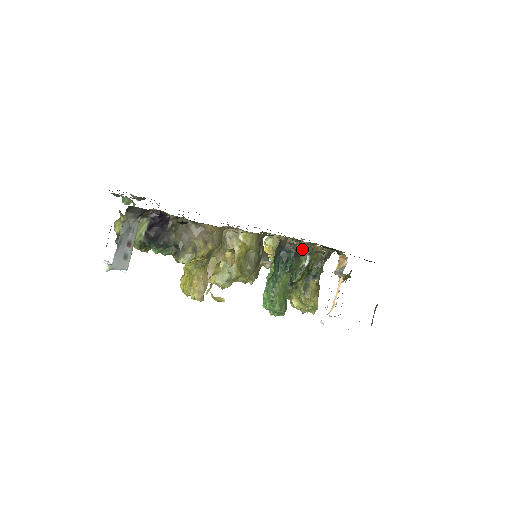
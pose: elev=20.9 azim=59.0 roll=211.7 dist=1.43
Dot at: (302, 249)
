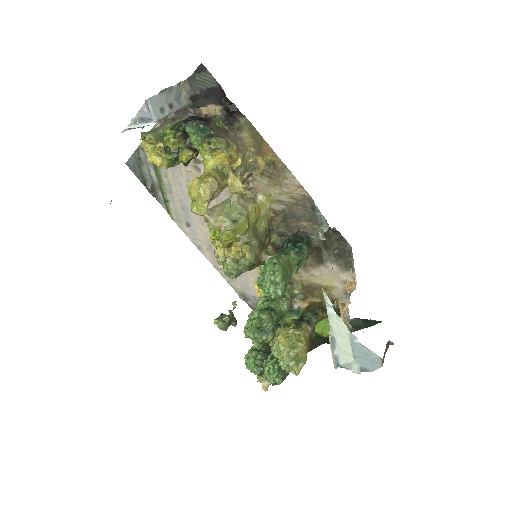
Dot at: (314, 245)
